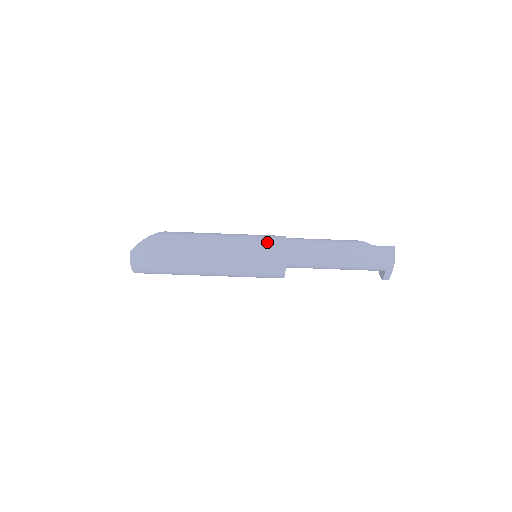
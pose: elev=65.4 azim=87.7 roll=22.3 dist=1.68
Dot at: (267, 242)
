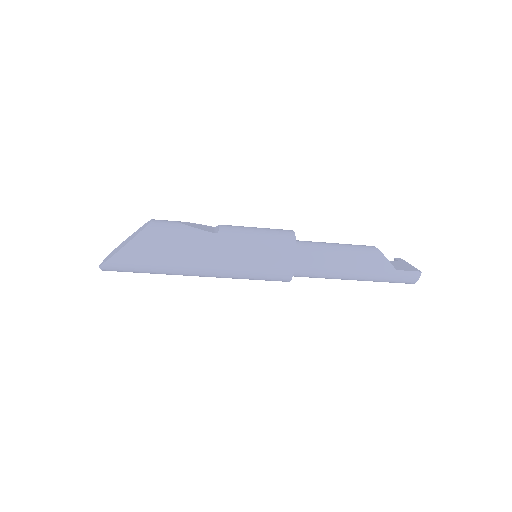
Dot at: (272, 263)
